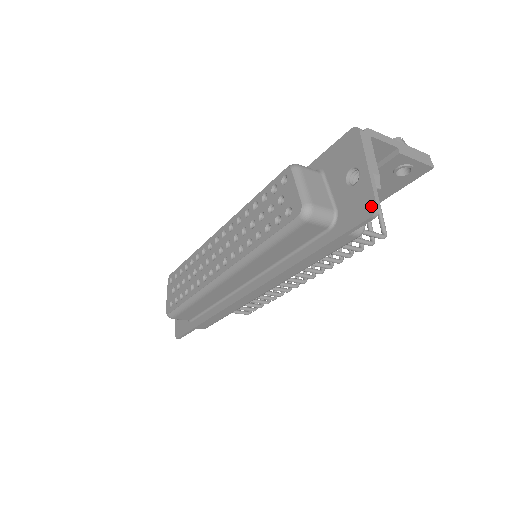
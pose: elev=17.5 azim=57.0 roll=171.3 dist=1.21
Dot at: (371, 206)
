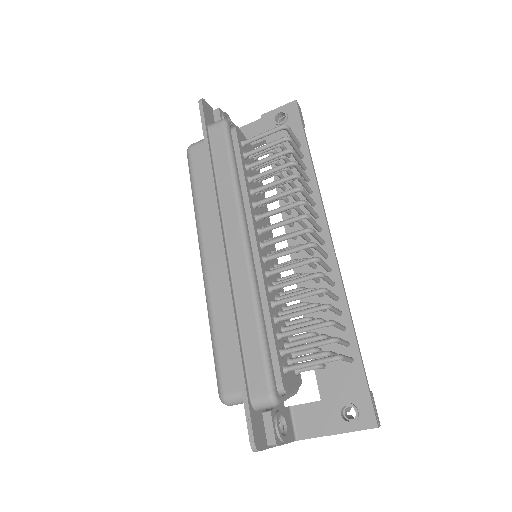
Dot at: occluded
